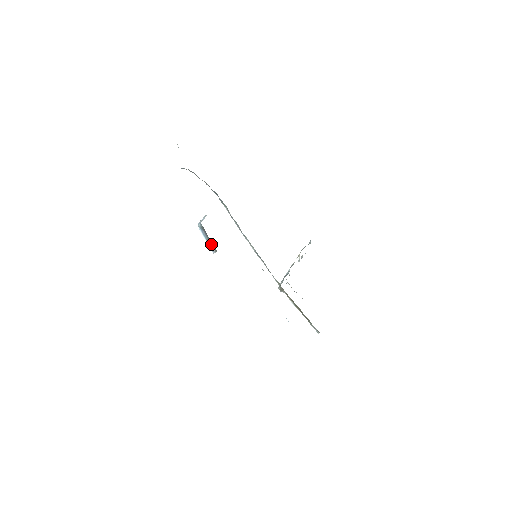
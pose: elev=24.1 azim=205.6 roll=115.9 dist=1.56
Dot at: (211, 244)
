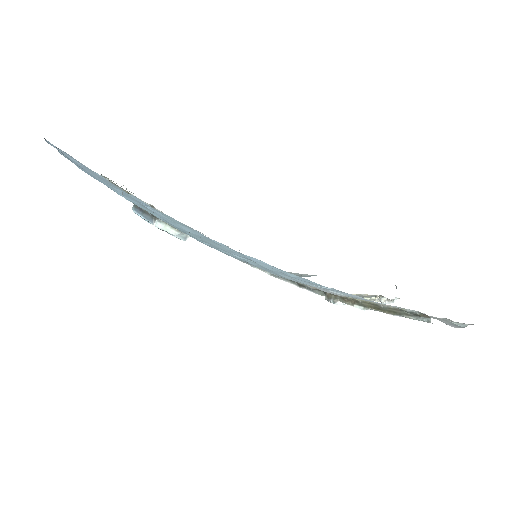
Dot at: (148, 216)
